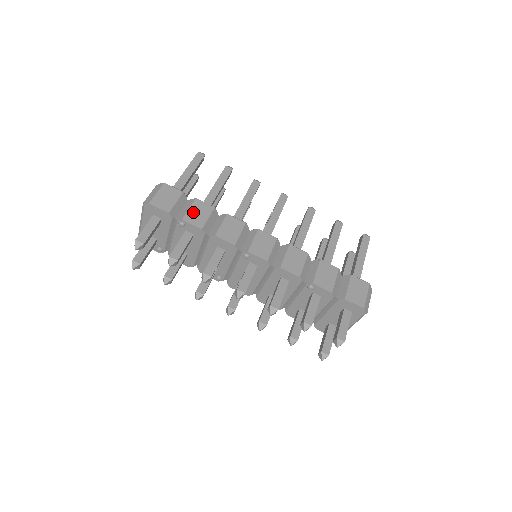
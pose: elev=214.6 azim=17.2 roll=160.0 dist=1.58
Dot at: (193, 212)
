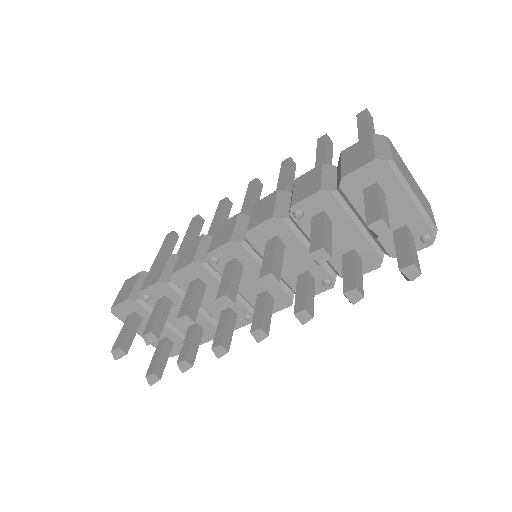
Dot at: (150, 277)
